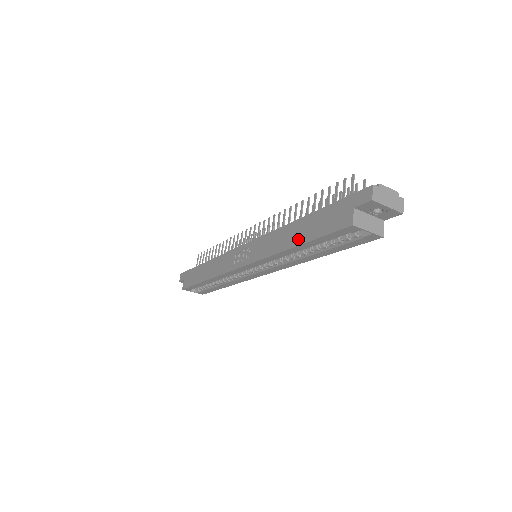
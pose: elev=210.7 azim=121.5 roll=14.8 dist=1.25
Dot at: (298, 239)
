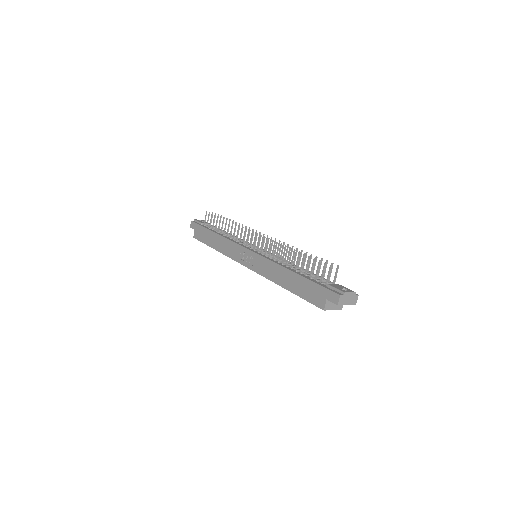
Dot at: (288, 286)
